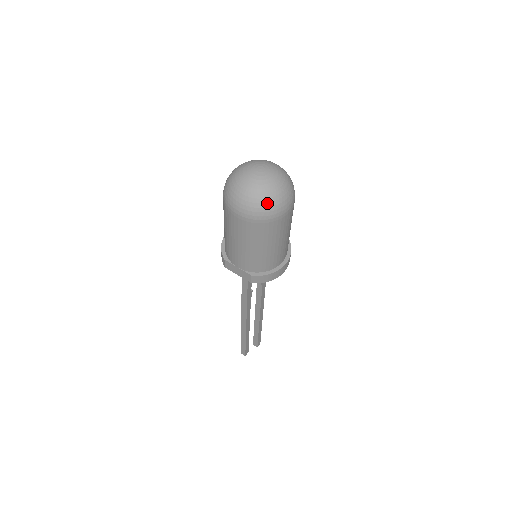
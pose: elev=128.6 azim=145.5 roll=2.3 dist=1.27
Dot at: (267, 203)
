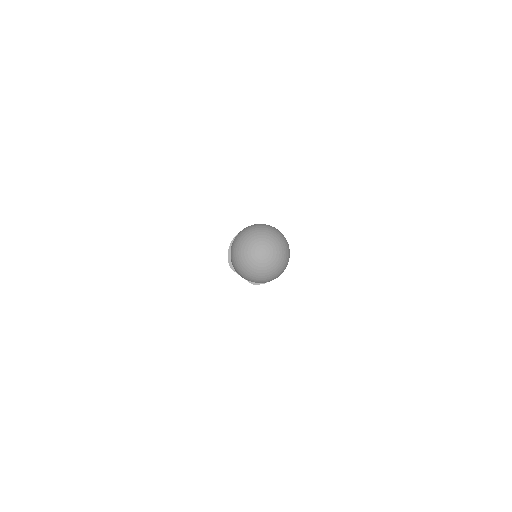
Dot at: (266, 277)
